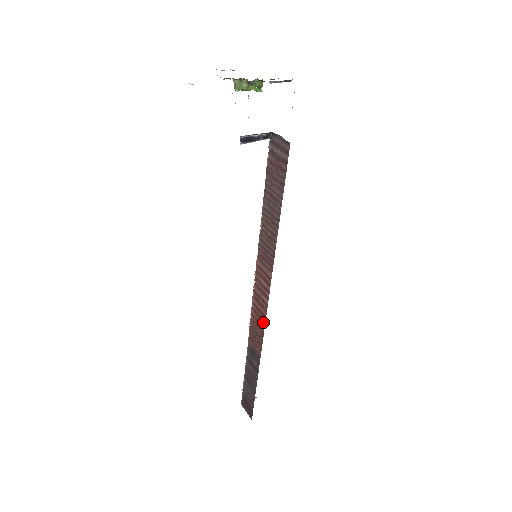
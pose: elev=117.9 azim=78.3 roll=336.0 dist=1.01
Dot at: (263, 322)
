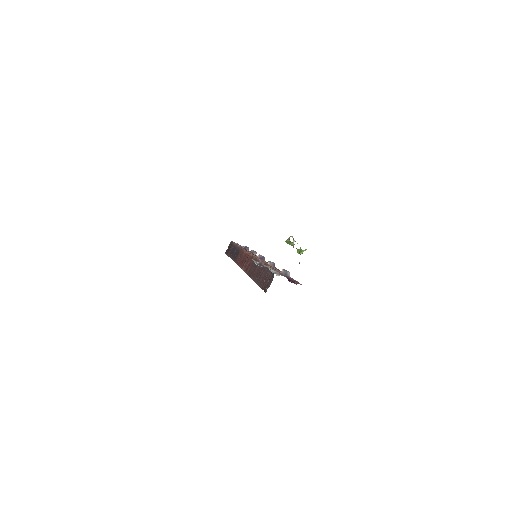
Dot at: (240, 265)
